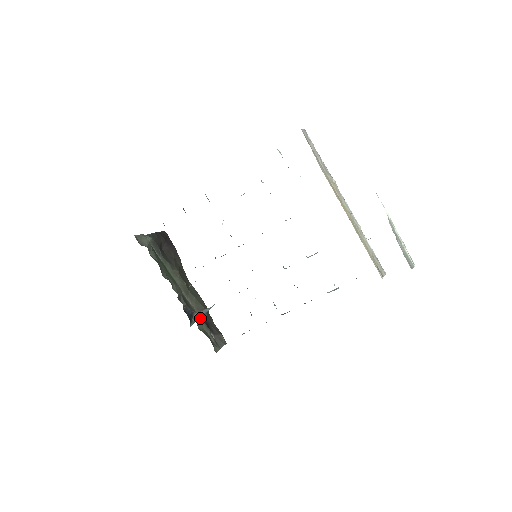
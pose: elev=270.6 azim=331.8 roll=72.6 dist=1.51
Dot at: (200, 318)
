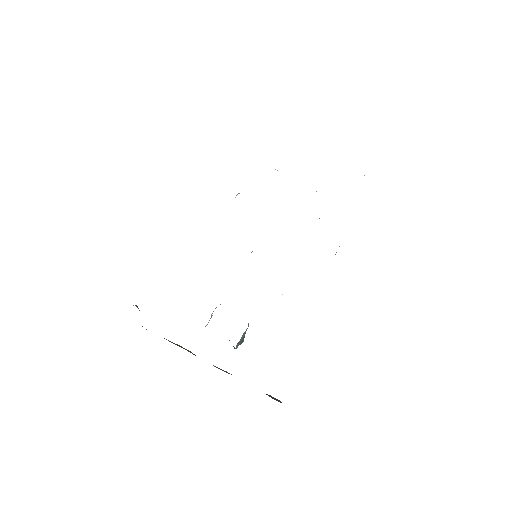
Dot at: occluded
